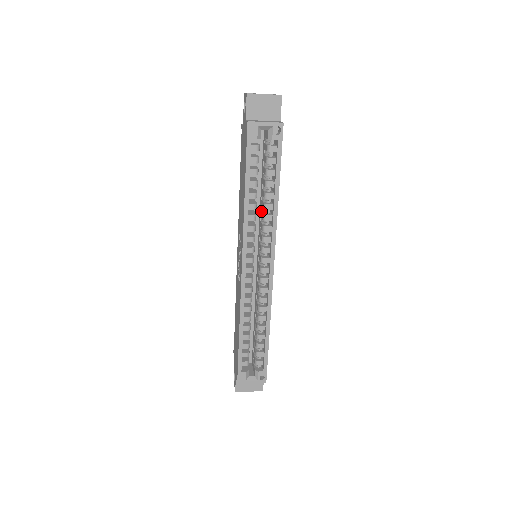
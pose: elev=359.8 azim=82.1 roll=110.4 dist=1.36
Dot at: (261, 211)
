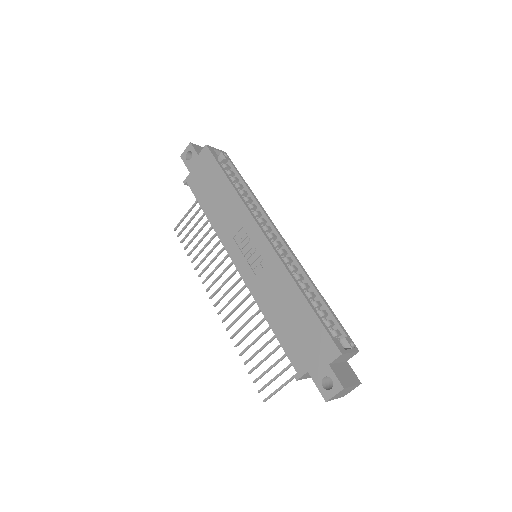
Dot at: occluded
